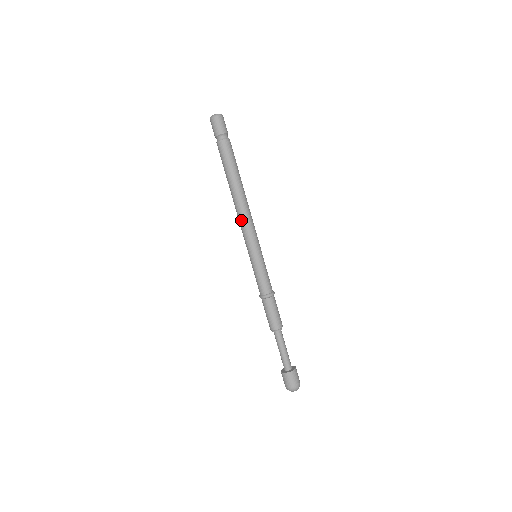
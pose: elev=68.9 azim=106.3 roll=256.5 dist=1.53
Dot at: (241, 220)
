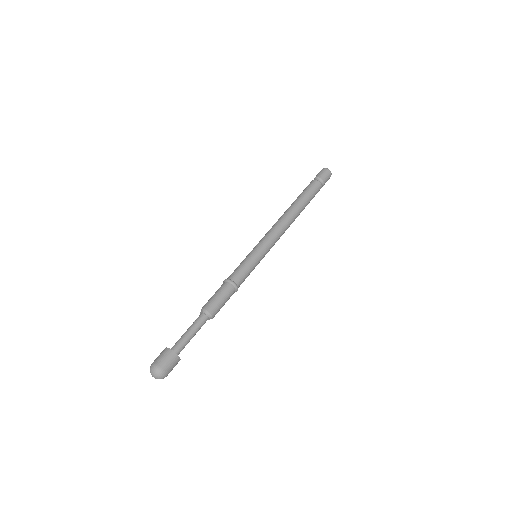
Dot at: (275, 225)
